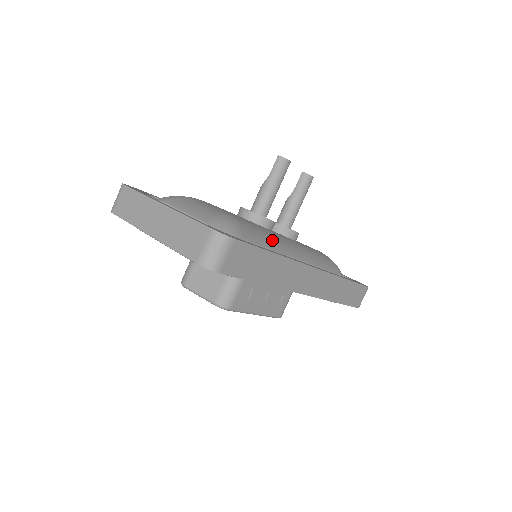
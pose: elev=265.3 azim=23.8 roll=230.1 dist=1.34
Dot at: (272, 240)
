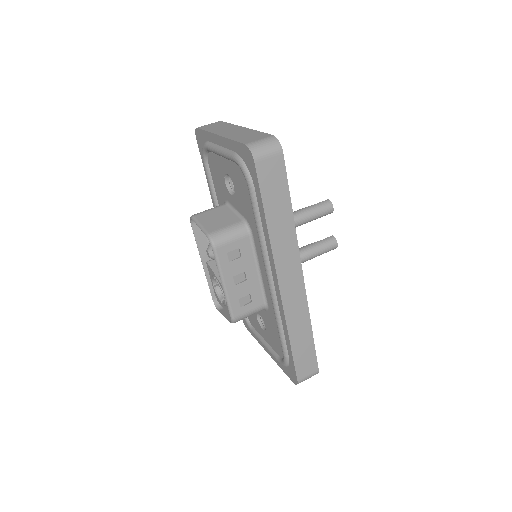
Dot at: occluded
